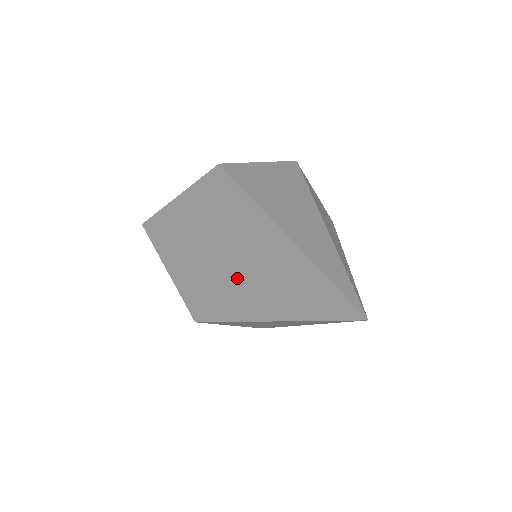
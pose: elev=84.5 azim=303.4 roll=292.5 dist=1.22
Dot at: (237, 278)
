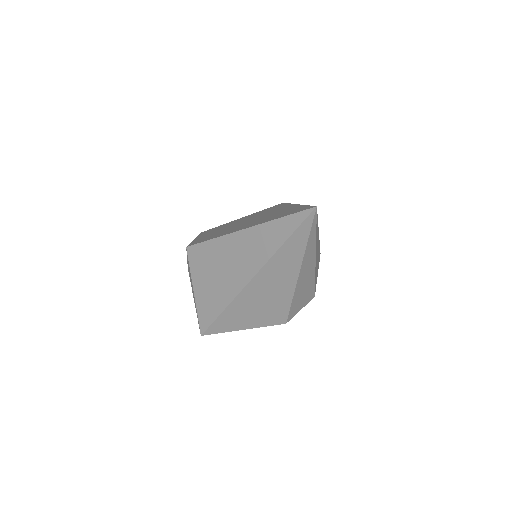
Dot at: (244, 224)
